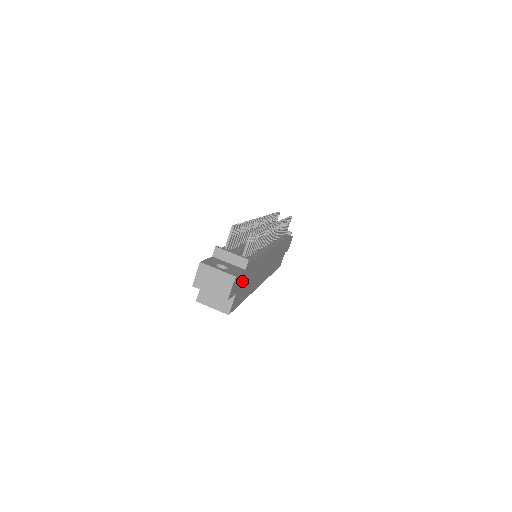
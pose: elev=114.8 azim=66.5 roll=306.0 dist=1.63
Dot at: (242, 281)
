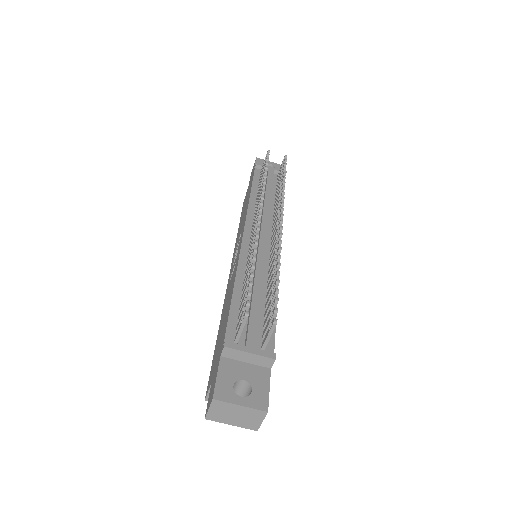
Dot at: occluded
